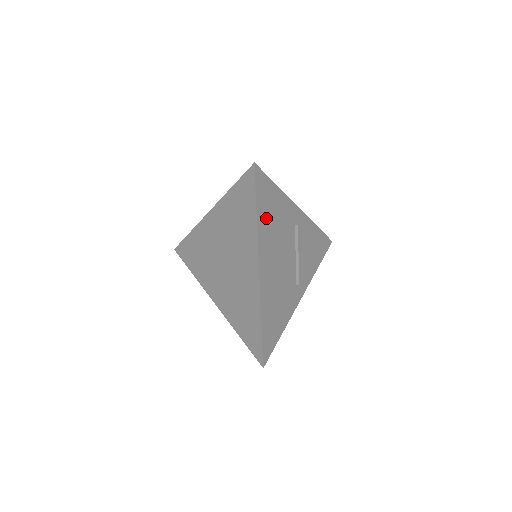
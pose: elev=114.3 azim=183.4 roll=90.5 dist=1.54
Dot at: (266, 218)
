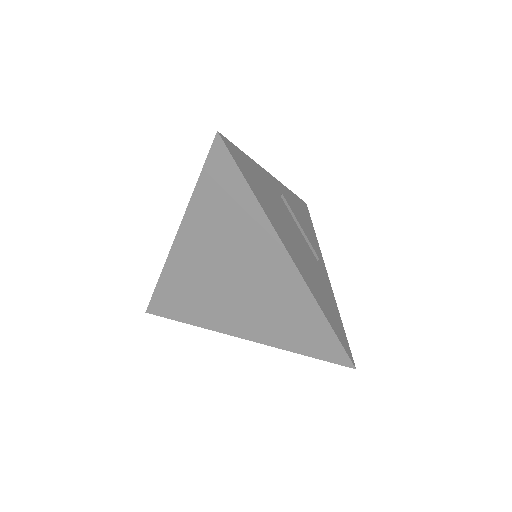
Dot at: (261, 195)
